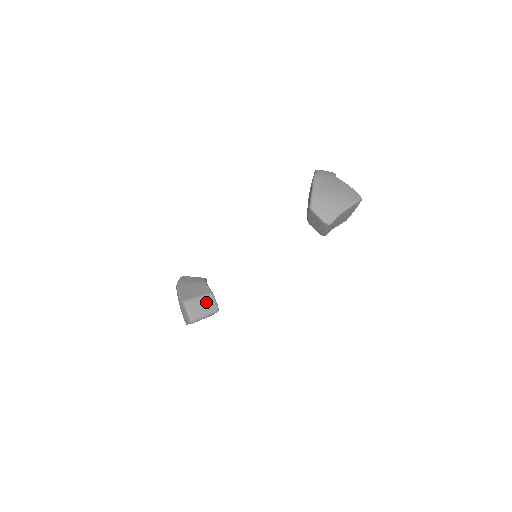
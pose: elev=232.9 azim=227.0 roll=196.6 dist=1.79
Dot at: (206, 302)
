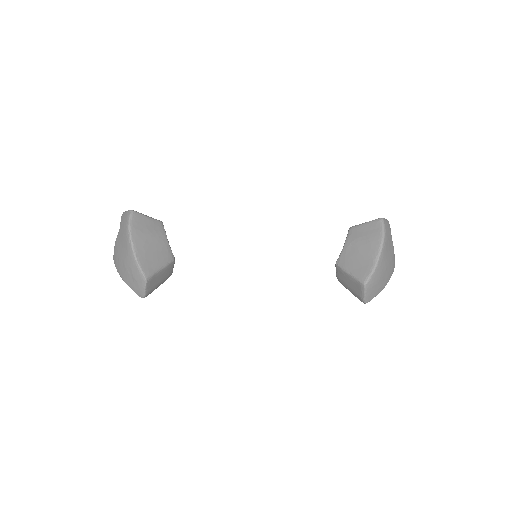
Dot at: (166, 273)
